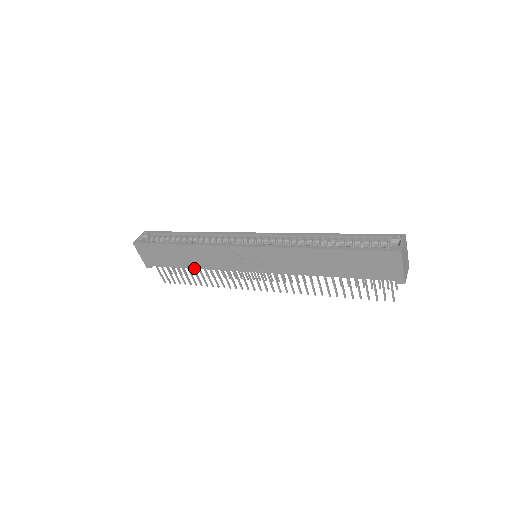
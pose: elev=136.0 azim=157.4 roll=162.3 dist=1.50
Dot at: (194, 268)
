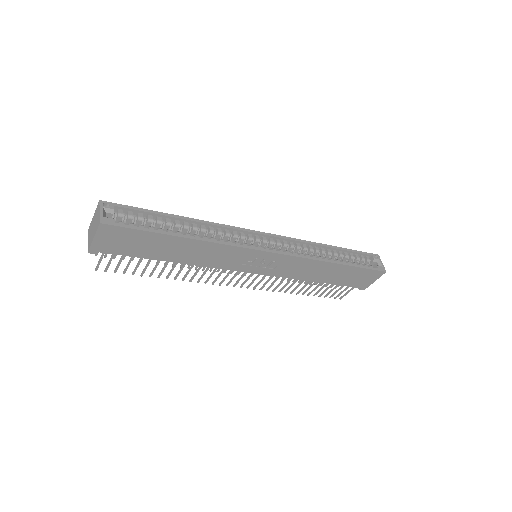
Dot at: (176, 262)
